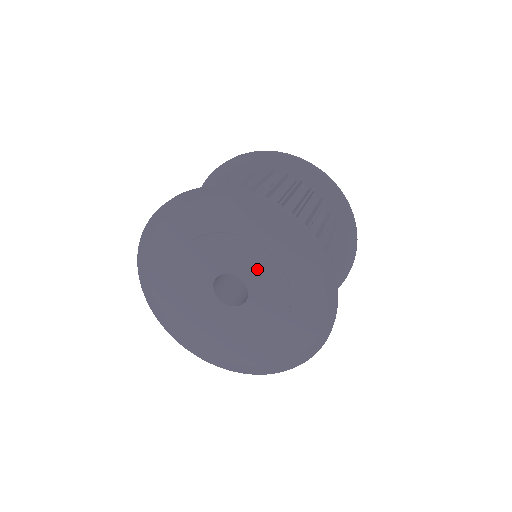
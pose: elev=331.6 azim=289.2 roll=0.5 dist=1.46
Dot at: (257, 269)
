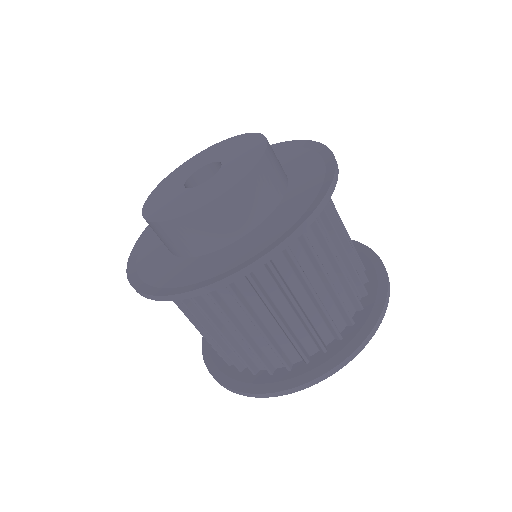
Dot at: occluded
